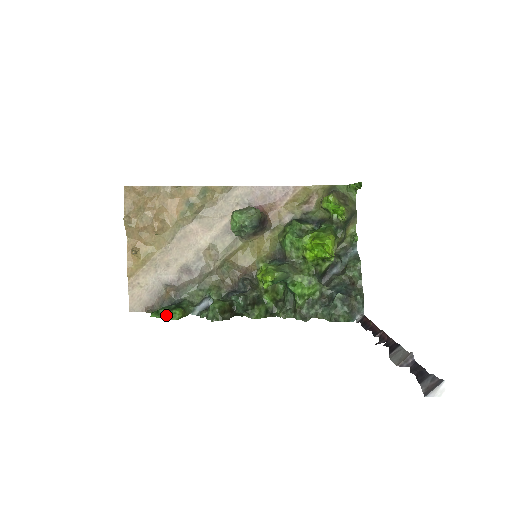
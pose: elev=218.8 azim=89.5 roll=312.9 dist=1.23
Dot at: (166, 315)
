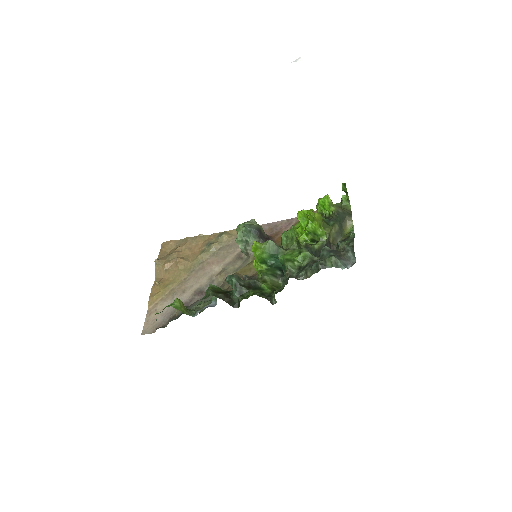
Dot at: (165, 307)
